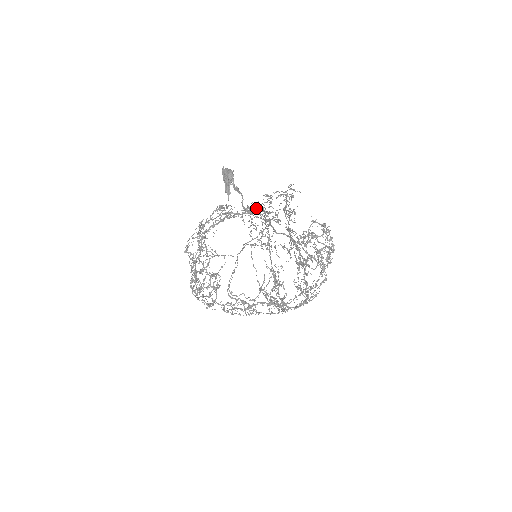
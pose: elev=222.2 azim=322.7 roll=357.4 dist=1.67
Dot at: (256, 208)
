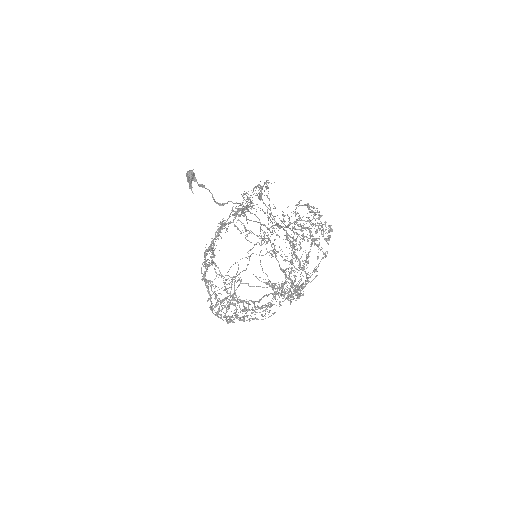
Dot at: (240, 209)
